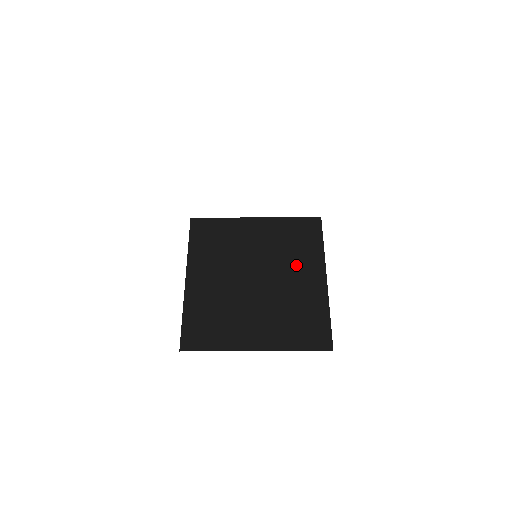
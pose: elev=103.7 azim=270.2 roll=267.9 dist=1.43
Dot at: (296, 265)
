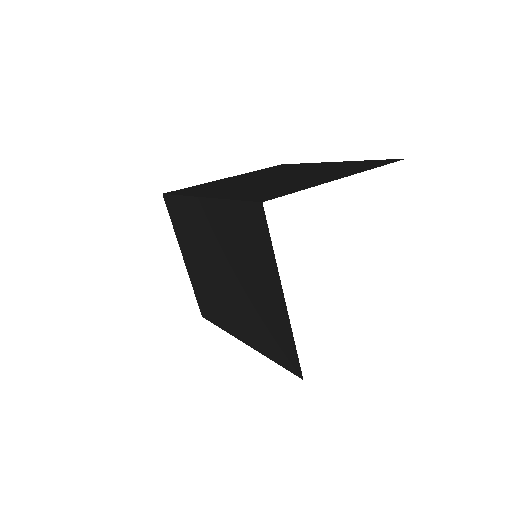
Dot at: (298, 168)
